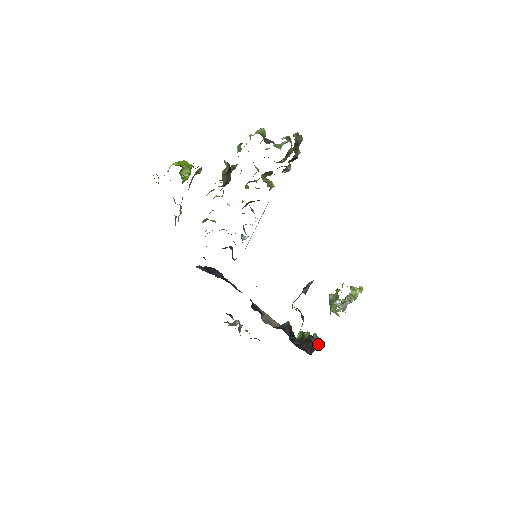
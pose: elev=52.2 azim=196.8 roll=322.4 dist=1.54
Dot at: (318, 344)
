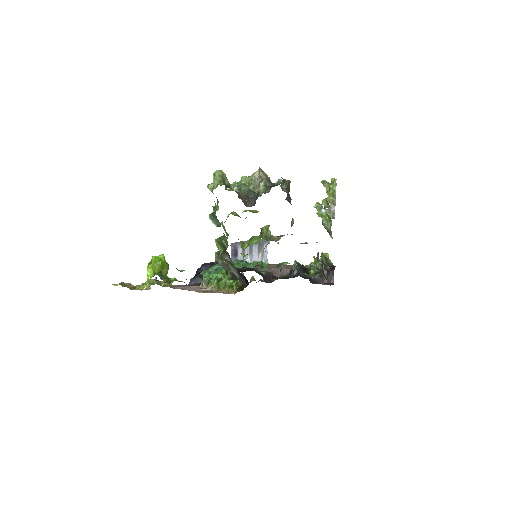
Dot at: (329, 263)
